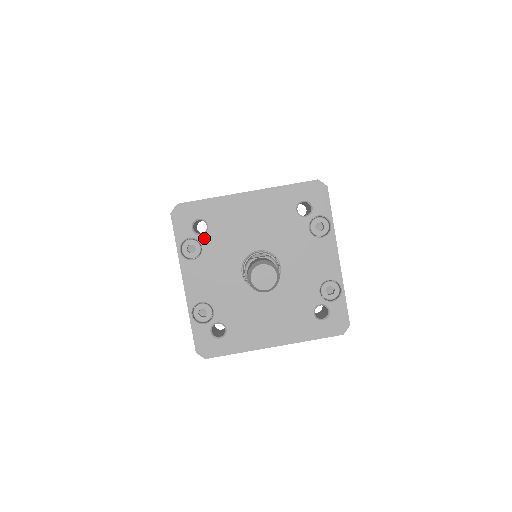
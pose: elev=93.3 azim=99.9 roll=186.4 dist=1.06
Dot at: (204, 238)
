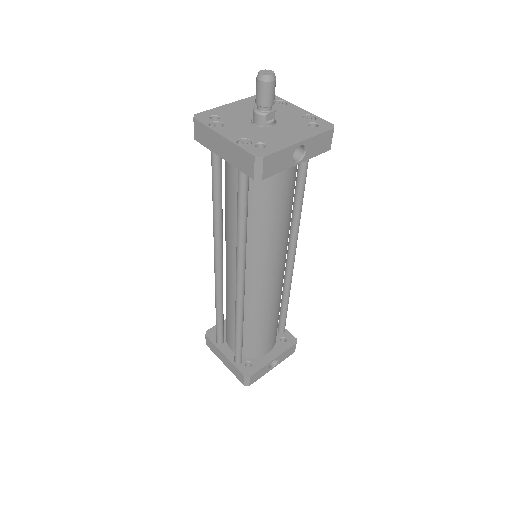
Dot at: (220, 120)
